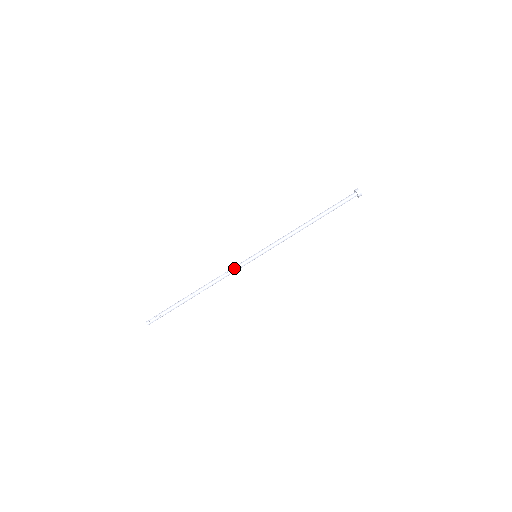
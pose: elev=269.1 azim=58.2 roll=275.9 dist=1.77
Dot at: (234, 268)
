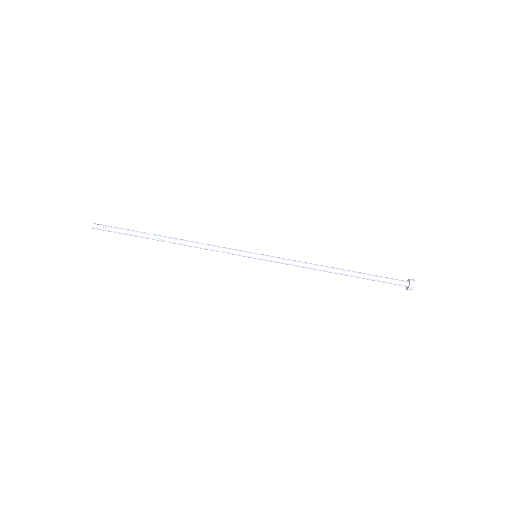
Dot at: (224, 250)
